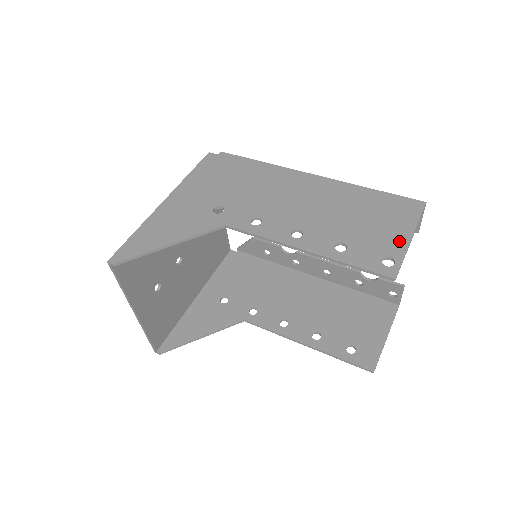
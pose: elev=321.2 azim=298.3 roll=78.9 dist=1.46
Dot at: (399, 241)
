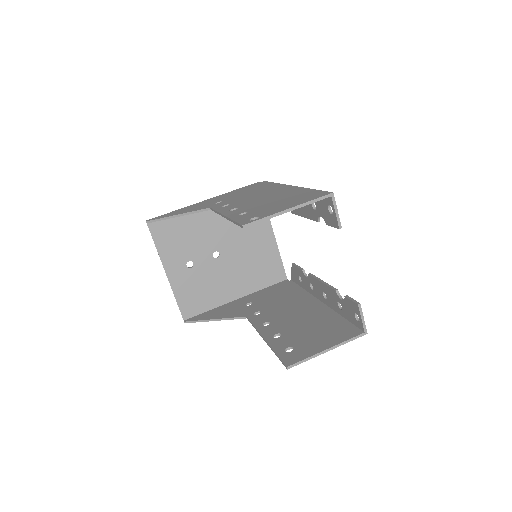
Dot at: (278, 210)
